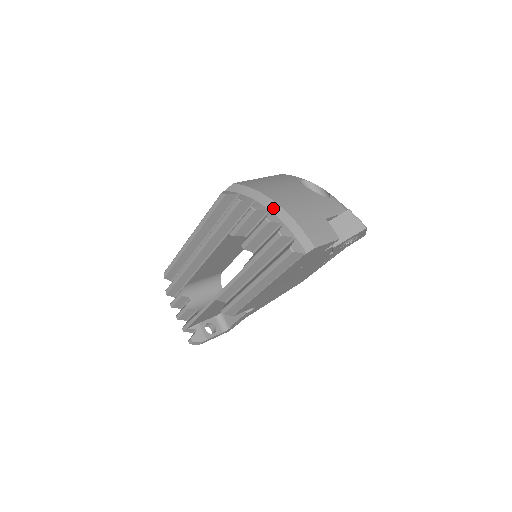
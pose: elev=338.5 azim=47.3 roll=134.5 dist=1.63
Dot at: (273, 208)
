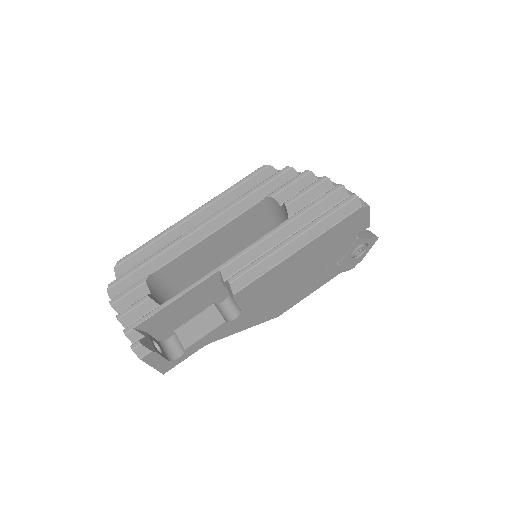
Dot at: occluded
